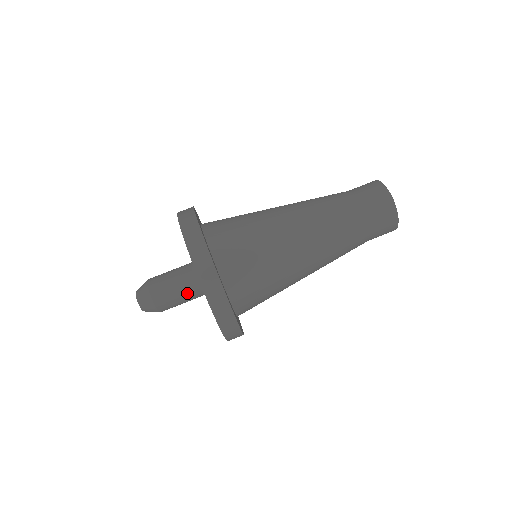
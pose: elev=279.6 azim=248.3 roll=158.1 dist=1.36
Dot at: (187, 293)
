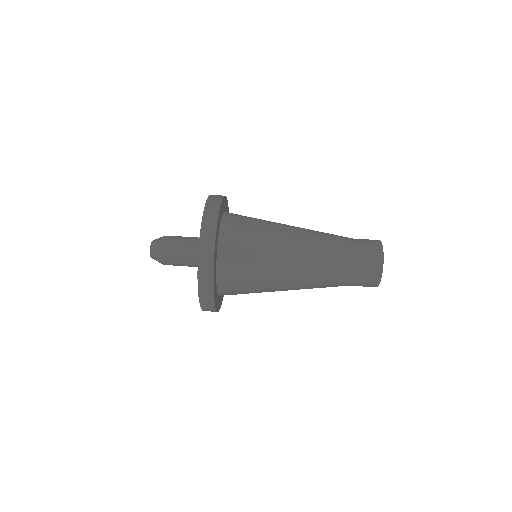
Dot at: (190, 247)
